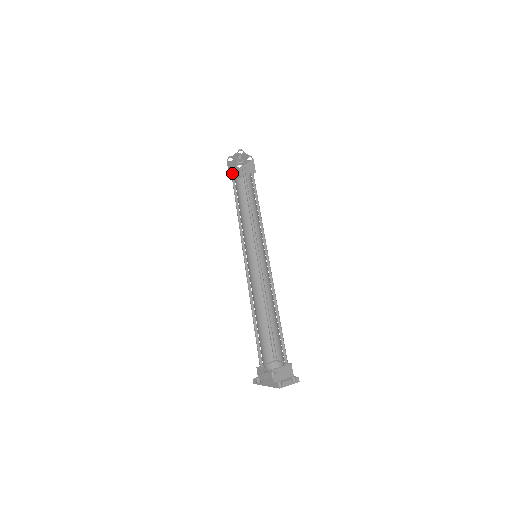
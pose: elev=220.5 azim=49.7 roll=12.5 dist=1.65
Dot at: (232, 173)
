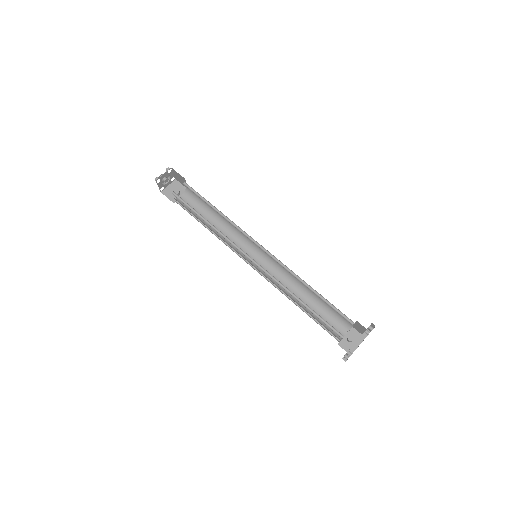
Dot at: (175, 197)
